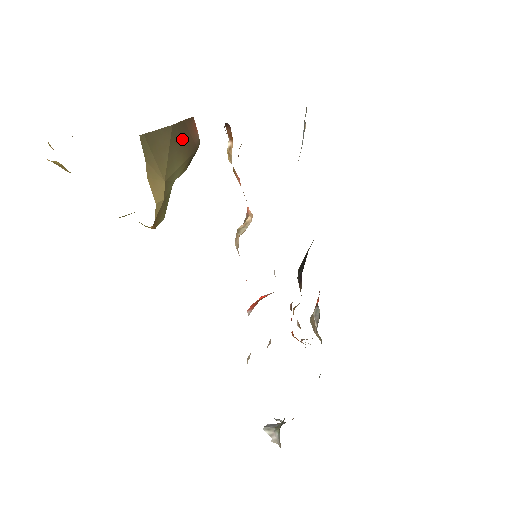
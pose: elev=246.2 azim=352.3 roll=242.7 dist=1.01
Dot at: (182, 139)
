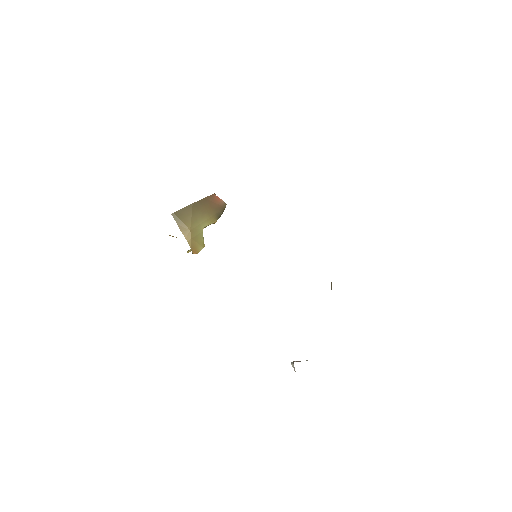
Dot at: (205, 207)
